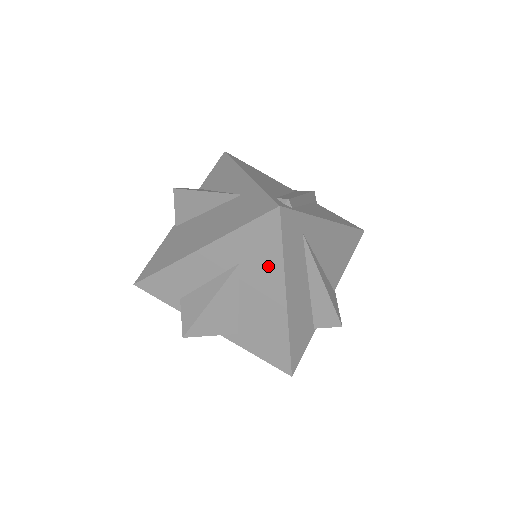
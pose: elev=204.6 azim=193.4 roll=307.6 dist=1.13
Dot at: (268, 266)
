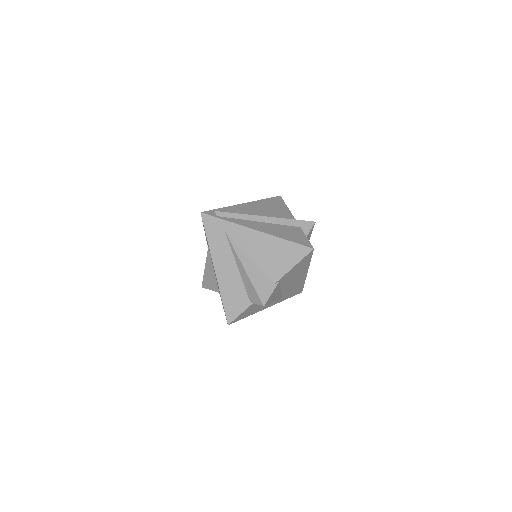
Dot at: occluded
